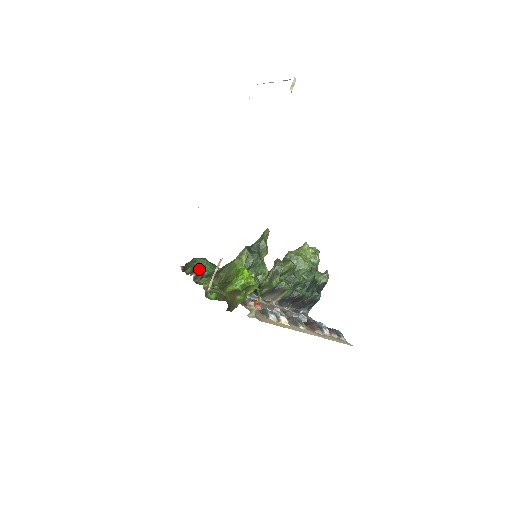
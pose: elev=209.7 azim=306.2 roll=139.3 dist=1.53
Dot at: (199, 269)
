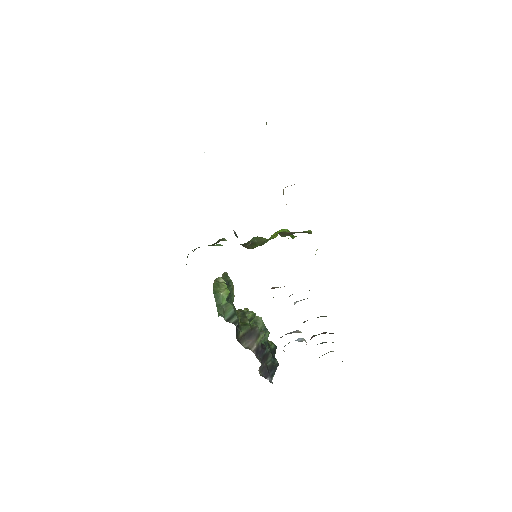
Dot at: (225, 239)
